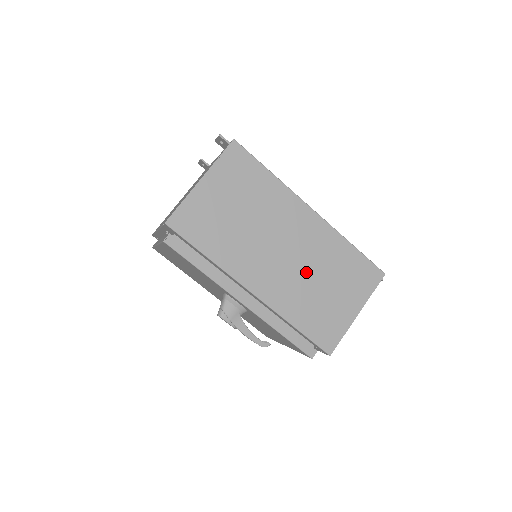
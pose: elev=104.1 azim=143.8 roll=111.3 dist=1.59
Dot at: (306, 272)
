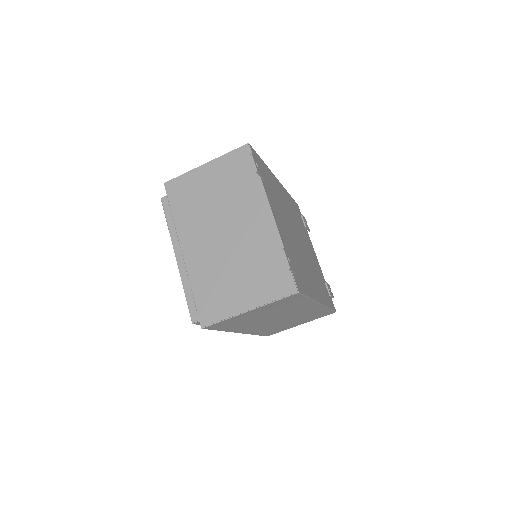
Dot at: (285, 321)
